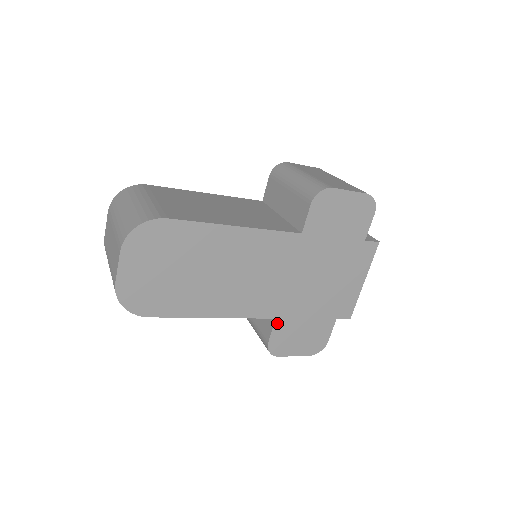
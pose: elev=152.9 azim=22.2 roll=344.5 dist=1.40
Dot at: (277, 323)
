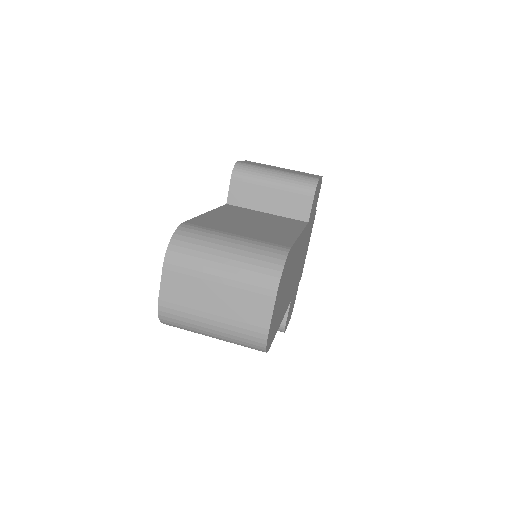
Dot at: (290, 304)
